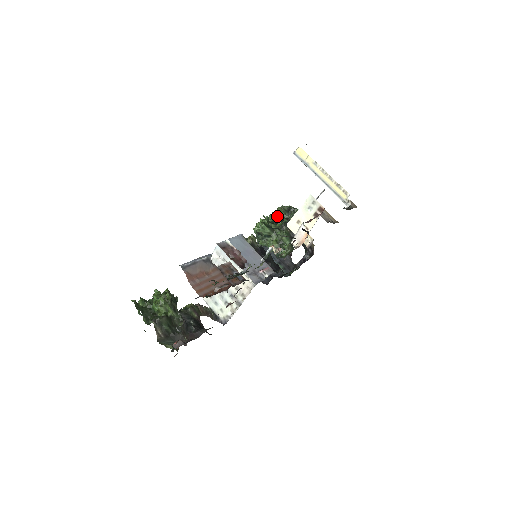
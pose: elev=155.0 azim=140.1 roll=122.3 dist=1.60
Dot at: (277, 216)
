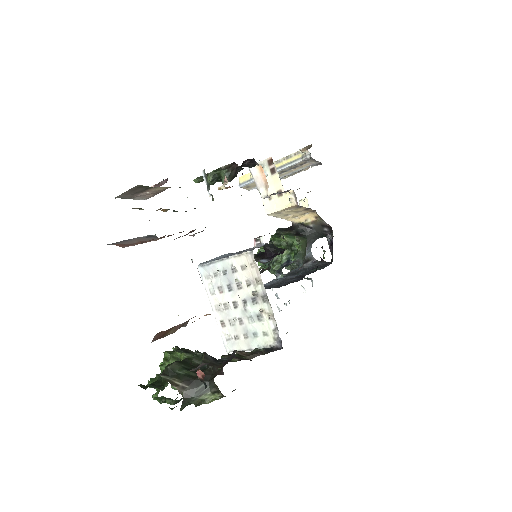
Dot at: (271, 238)
